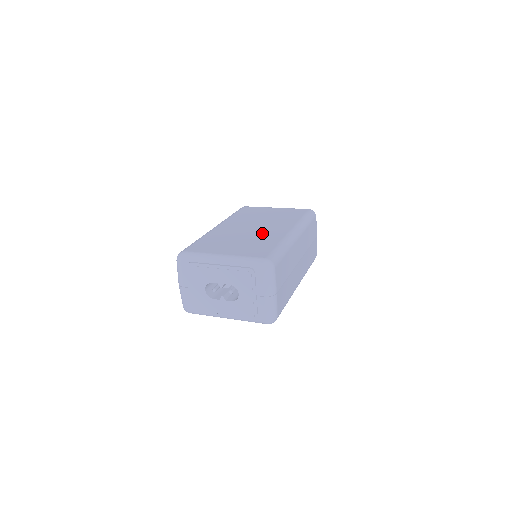
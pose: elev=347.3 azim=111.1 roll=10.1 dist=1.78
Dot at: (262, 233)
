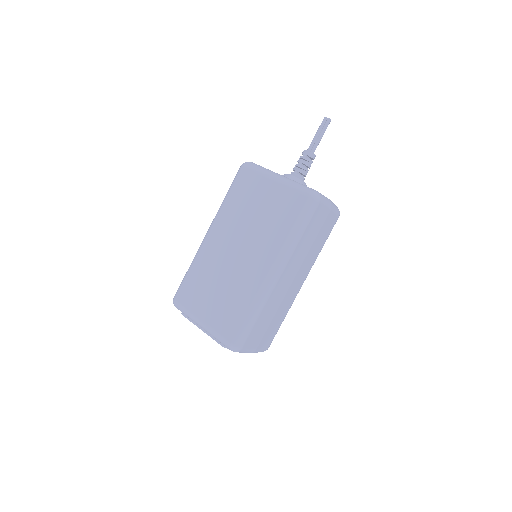
Dot at: (241, 273)
